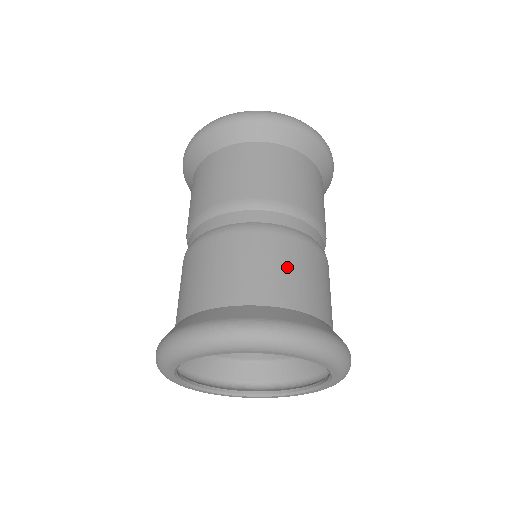
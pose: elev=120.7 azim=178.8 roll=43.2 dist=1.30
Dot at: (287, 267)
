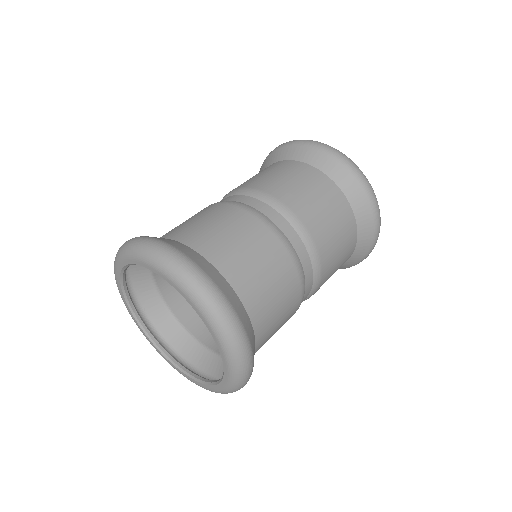
Dot at: (237, 238)
